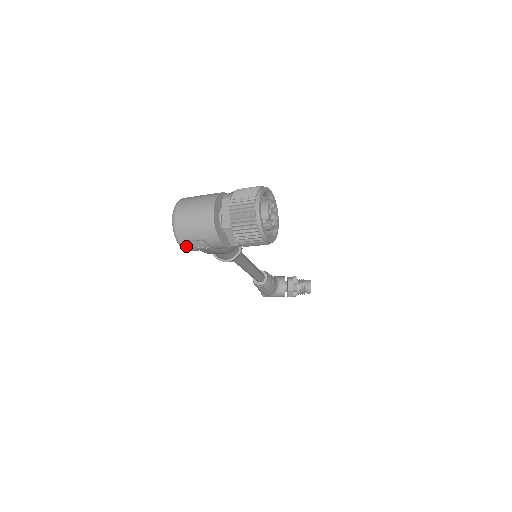
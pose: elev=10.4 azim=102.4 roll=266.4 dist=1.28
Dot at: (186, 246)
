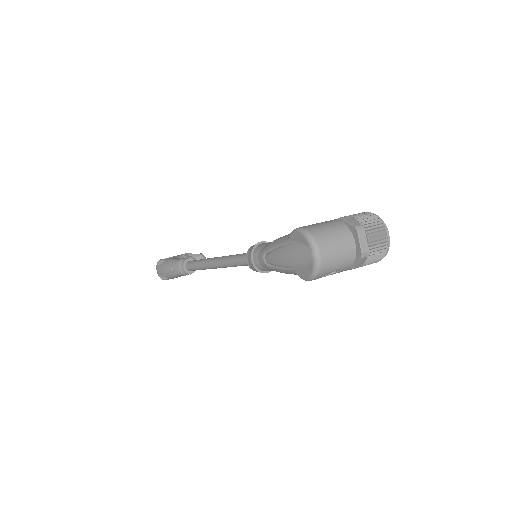
Dot at: (318, 278)
